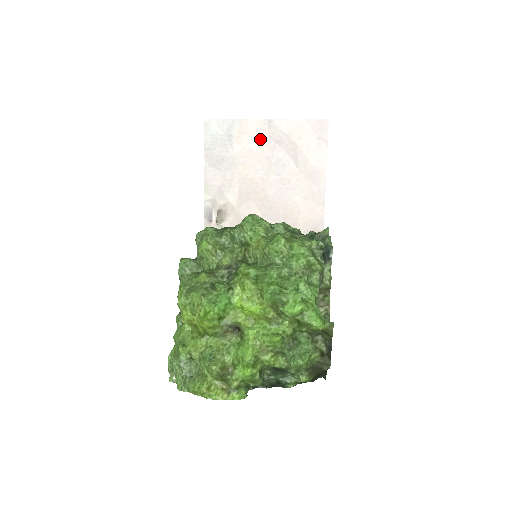
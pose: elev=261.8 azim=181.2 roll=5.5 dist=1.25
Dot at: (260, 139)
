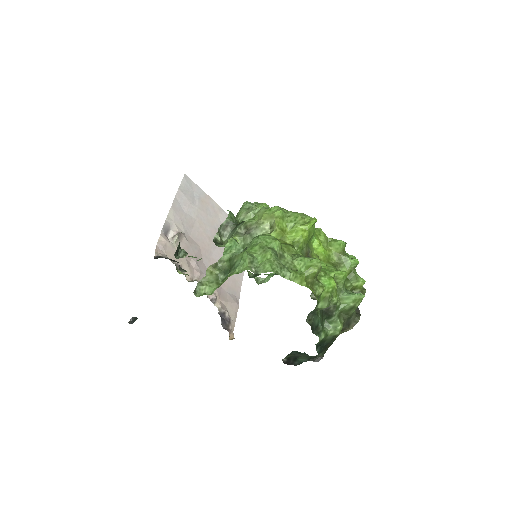
Dot at: (214, 214)
